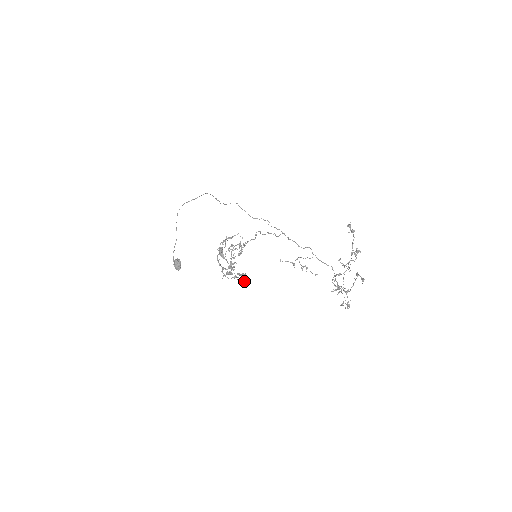
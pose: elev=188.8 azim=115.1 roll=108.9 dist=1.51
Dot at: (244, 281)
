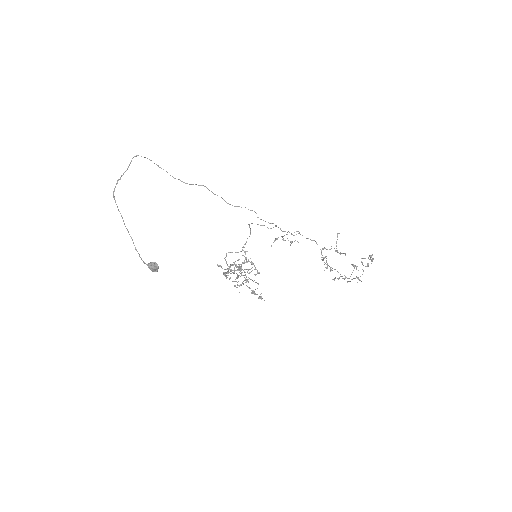
Dot at: occluded
